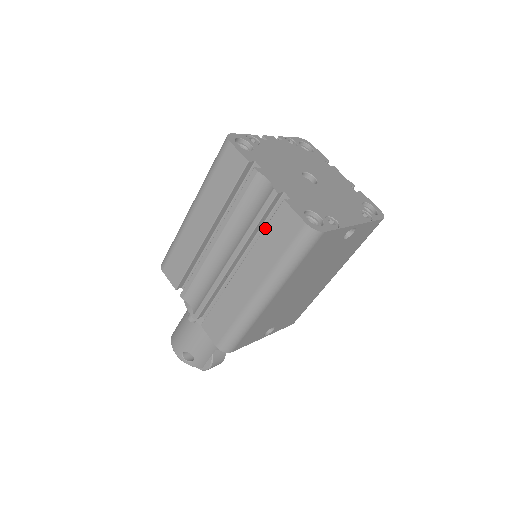
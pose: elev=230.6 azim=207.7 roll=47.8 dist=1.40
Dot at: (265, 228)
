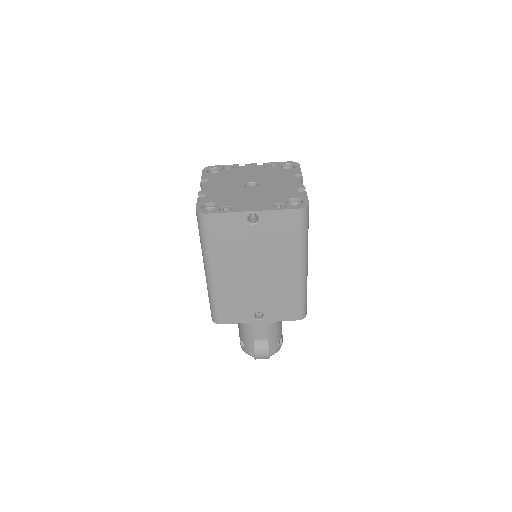
Dot at: occluded
